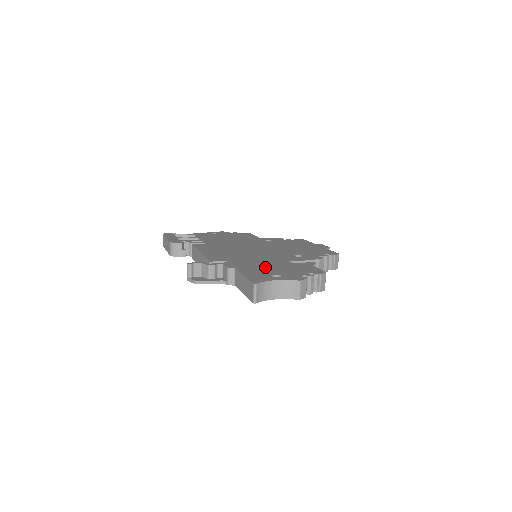
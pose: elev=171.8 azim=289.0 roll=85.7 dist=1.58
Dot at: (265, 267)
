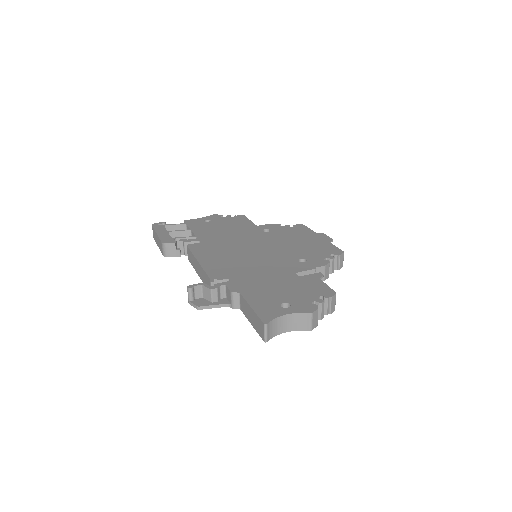
Dot at: (271, 288)
